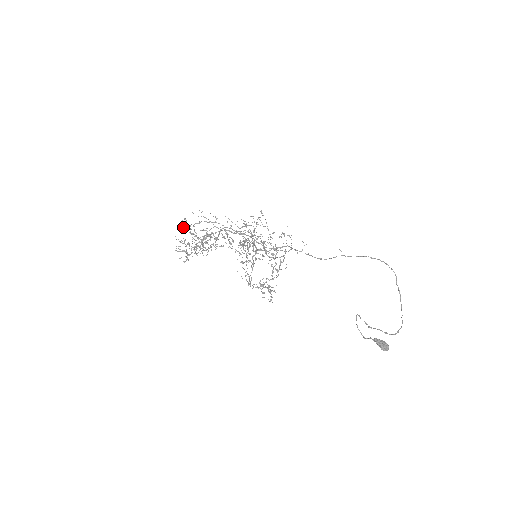
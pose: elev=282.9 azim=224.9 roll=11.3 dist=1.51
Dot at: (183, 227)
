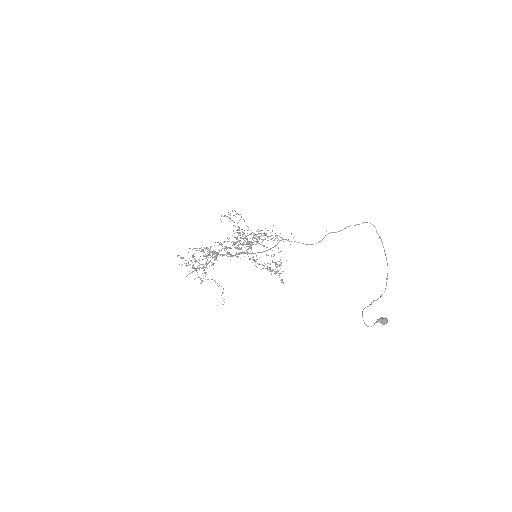
Dot at: occluded
